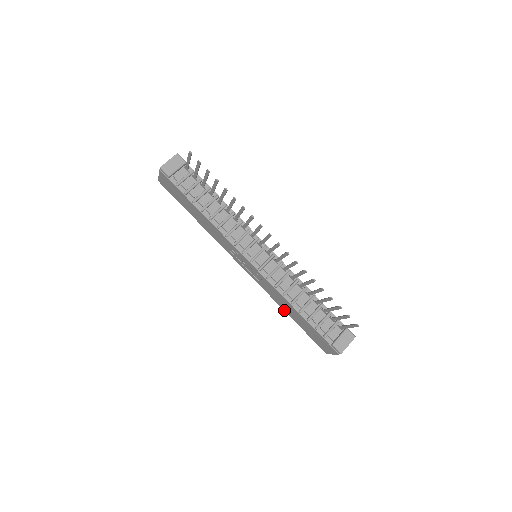
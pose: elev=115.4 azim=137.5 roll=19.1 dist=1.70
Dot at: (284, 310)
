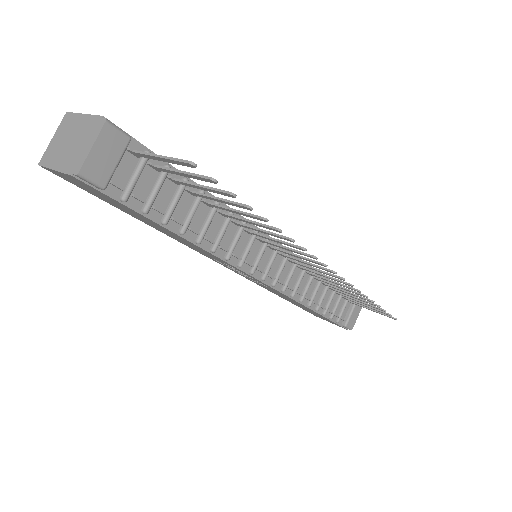
Dot at: occluded
